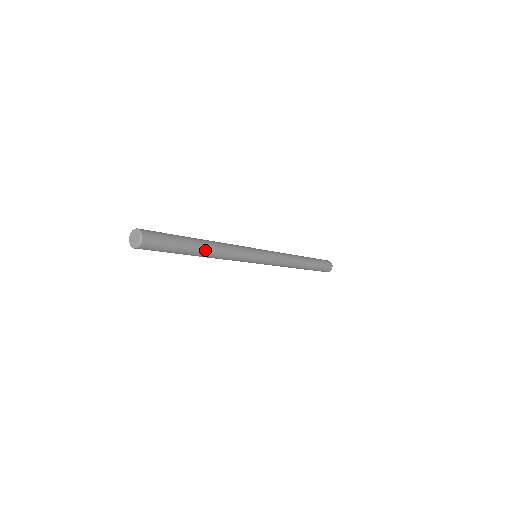
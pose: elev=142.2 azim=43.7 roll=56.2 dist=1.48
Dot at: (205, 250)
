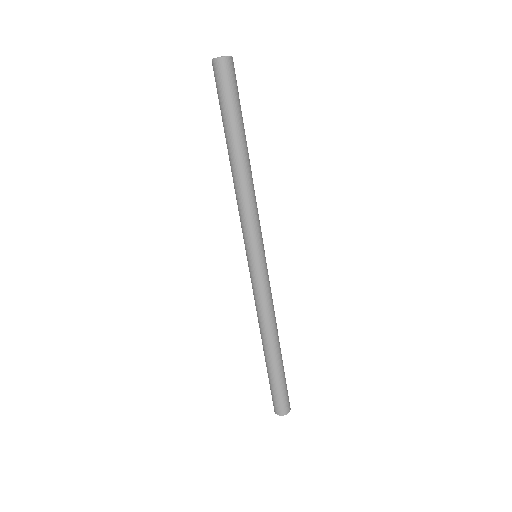
Dot at: (248, 154)
